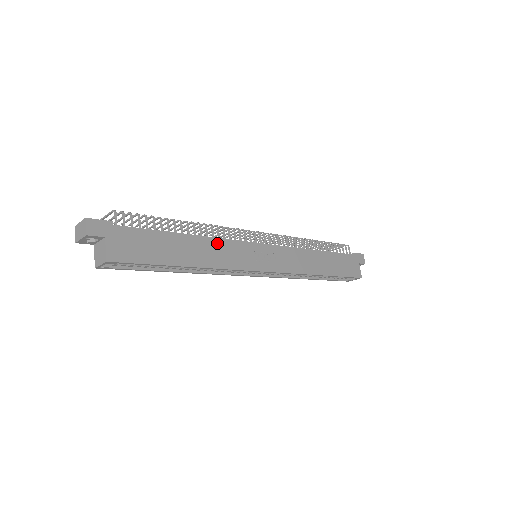
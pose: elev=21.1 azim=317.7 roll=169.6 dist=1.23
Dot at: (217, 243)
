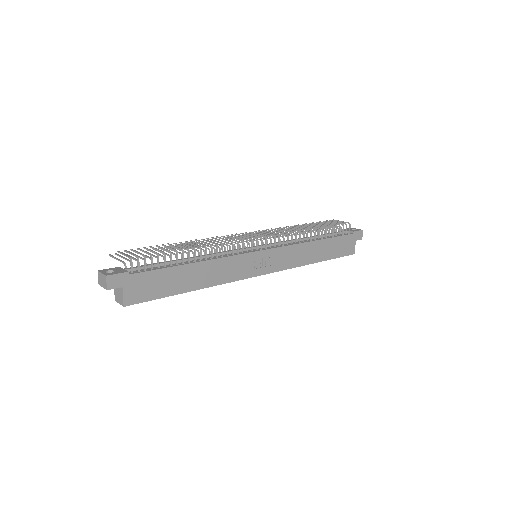
Dot at: (220, 263)
